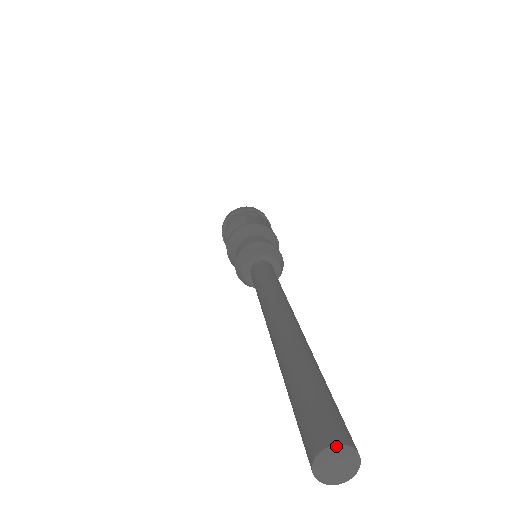
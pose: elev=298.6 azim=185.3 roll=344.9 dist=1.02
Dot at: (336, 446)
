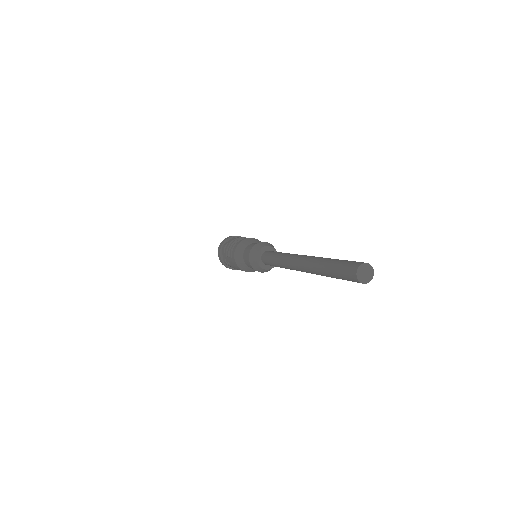
Dot at: (370, 265)
